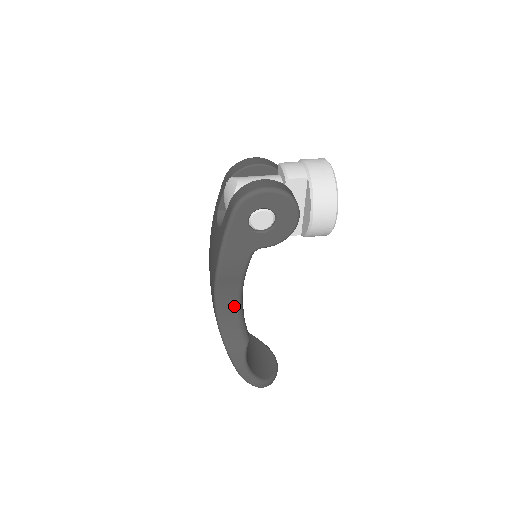
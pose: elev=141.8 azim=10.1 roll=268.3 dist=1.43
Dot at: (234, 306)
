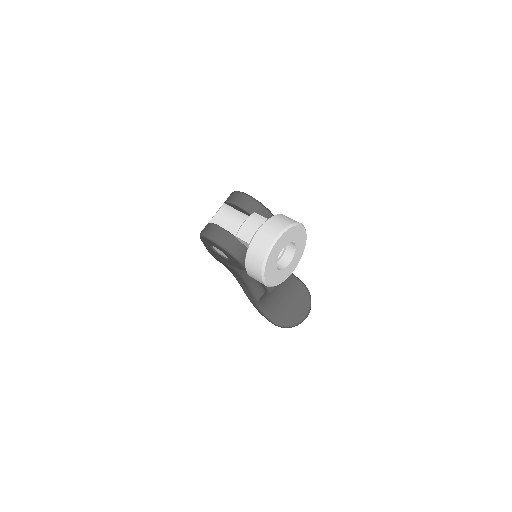
Dot at: (239, 277)
